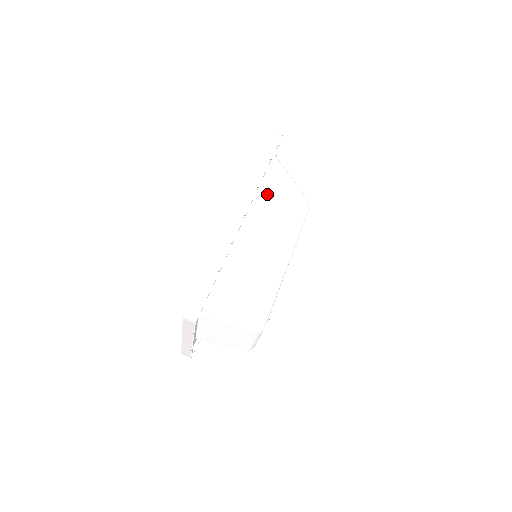
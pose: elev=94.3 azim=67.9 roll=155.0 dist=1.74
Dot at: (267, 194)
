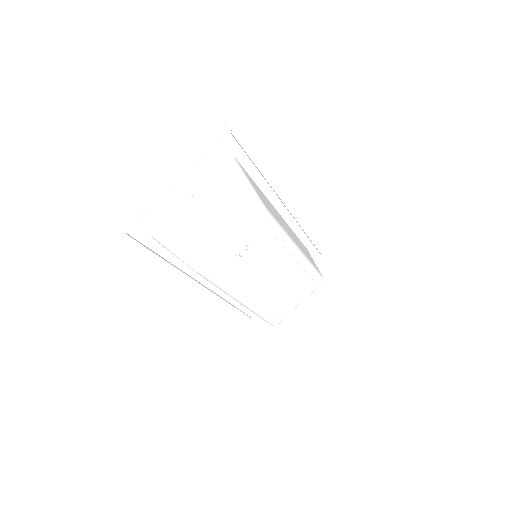
Dot at: (298, 239)
